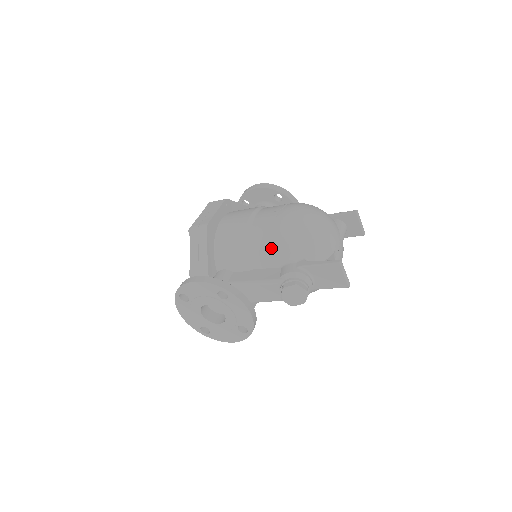
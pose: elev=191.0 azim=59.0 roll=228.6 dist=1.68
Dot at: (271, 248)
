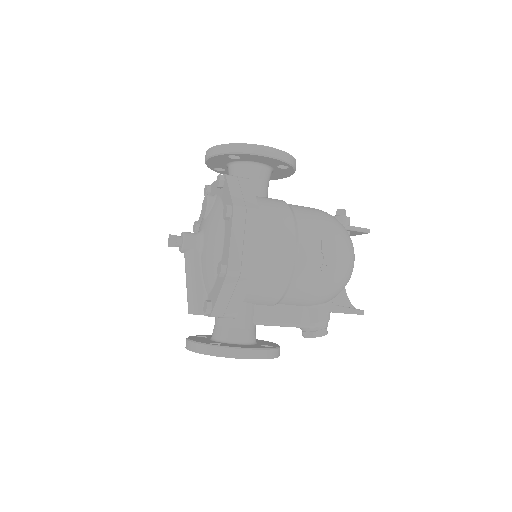
Dot at: (311, 297)
